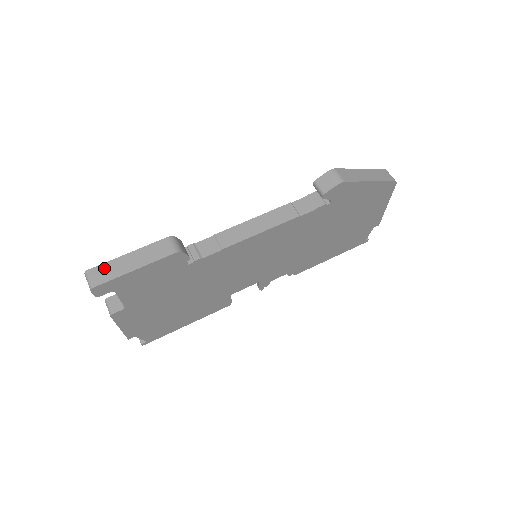
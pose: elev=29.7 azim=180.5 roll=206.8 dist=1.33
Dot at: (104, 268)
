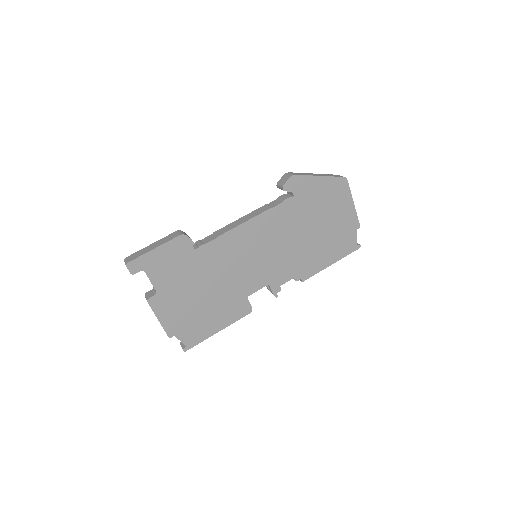
Dot at: (136, 254)
